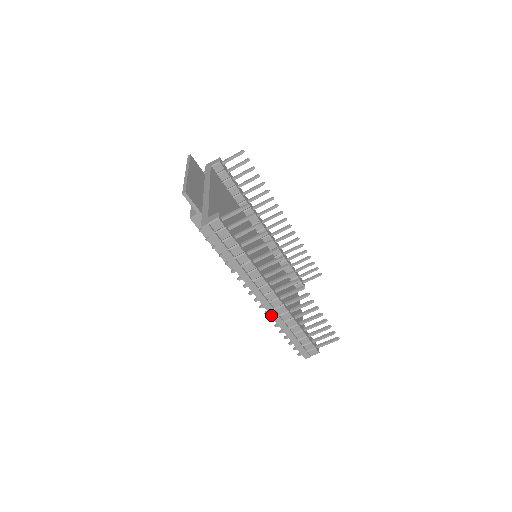
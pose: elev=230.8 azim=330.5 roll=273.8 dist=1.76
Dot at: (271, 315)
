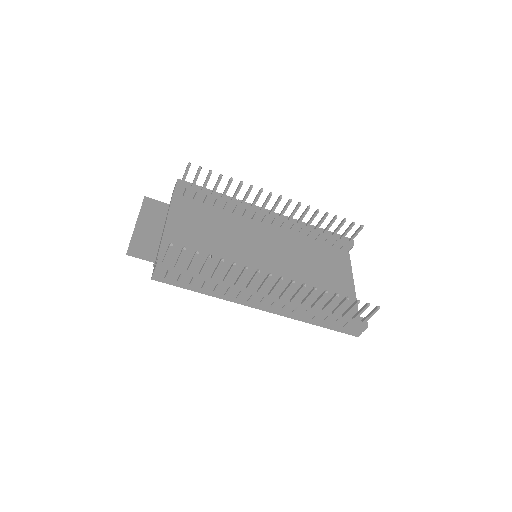
Dot at: (284, 316)
